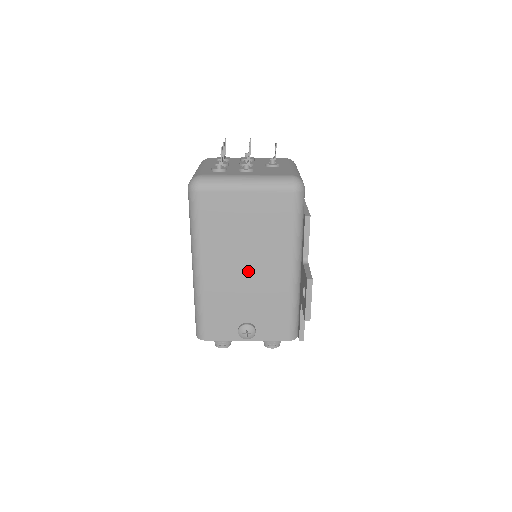
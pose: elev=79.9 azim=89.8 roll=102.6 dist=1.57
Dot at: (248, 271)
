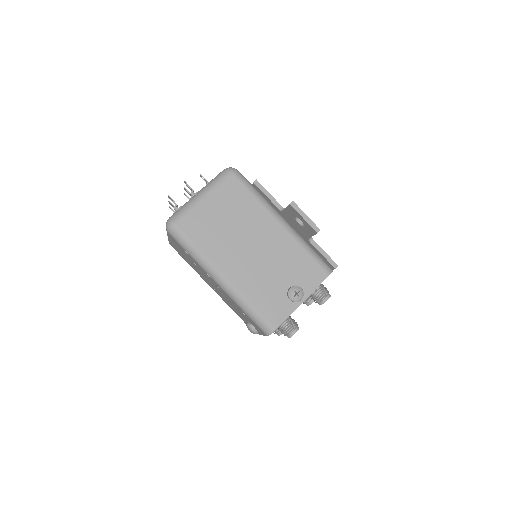
Dot at: (255, 250)
